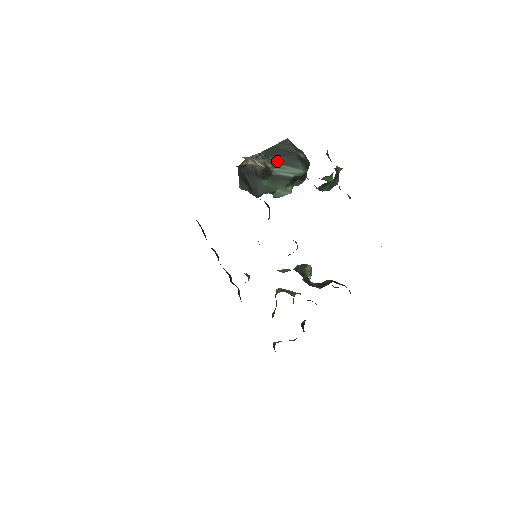
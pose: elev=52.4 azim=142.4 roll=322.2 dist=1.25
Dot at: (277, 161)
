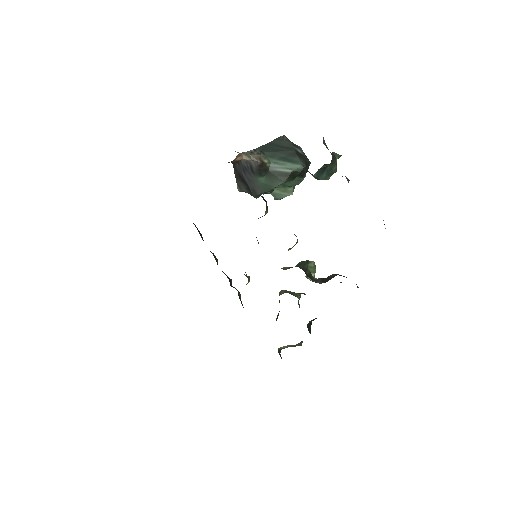
Dot at: (274, 157)
